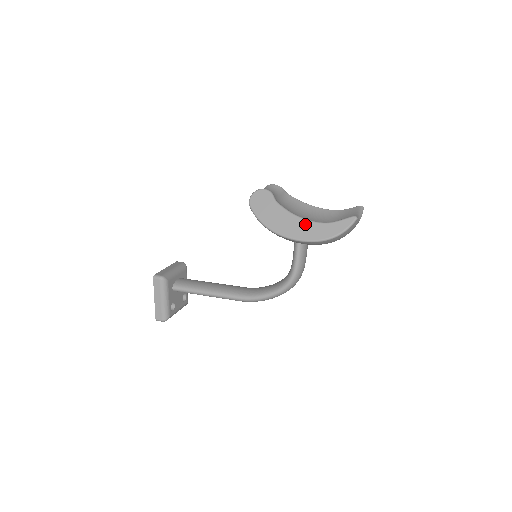
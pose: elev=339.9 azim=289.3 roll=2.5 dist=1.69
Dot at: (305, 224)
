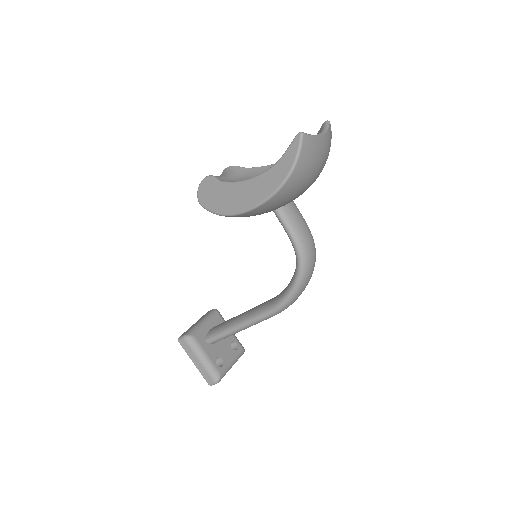
Dot at: (255, 183)
